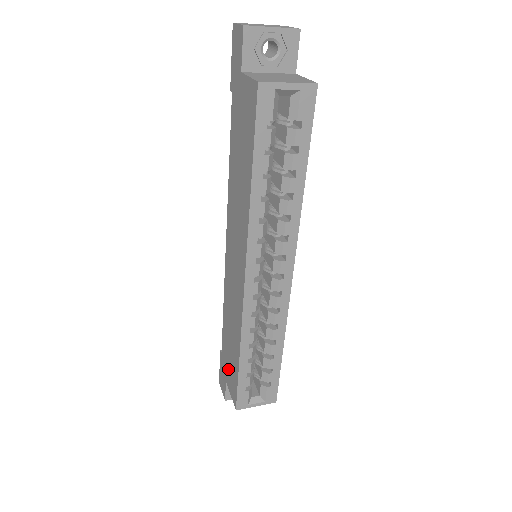
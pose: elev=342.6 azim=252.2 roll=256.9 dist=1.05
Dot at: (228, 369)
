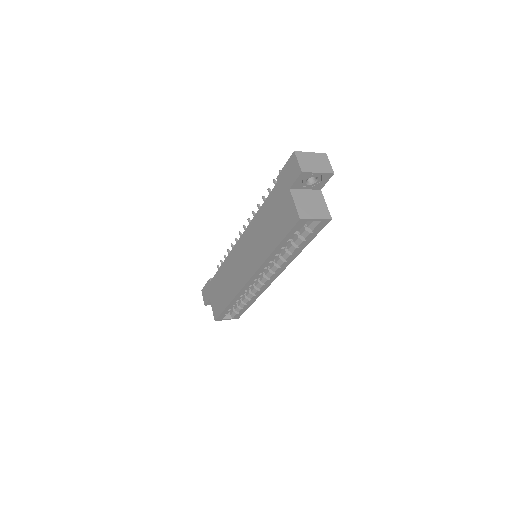
Dot at: (215, 297)
